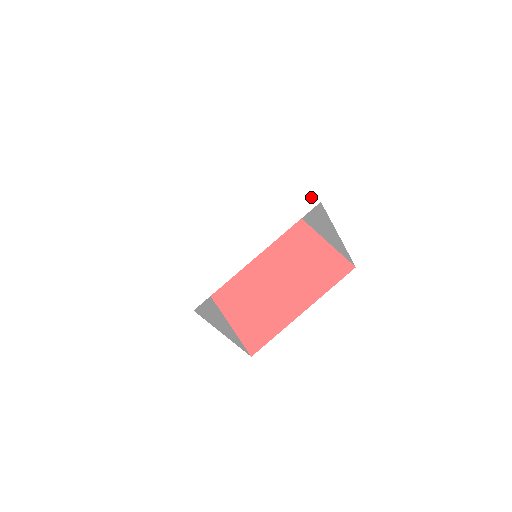
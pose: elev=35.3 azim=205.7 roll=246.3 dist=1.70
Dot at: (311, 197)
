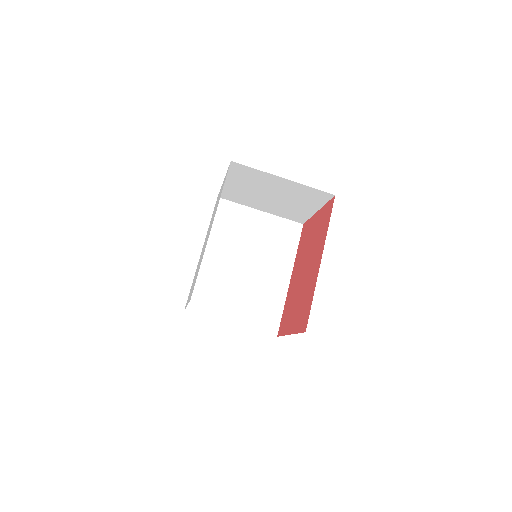
Dot at: (228, 167)
